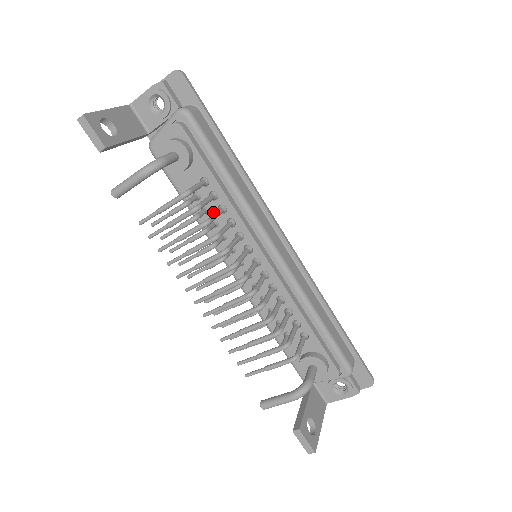
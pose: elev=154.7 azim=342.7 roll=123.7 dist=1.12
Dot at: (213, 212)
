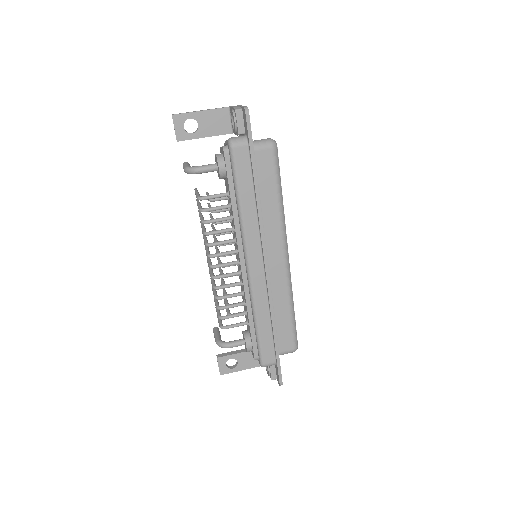
Dot at: (231, 214)
